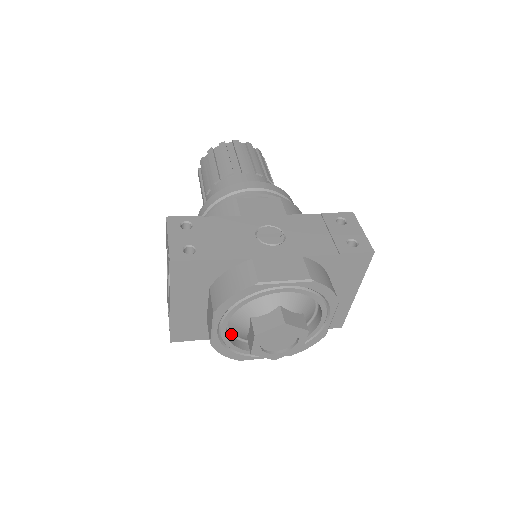
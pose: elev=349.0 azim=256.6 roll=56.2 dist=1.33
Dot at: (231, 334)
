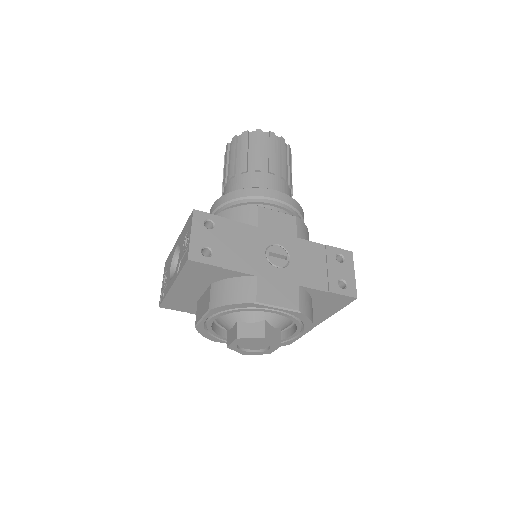
Dot at: (214, 321)
